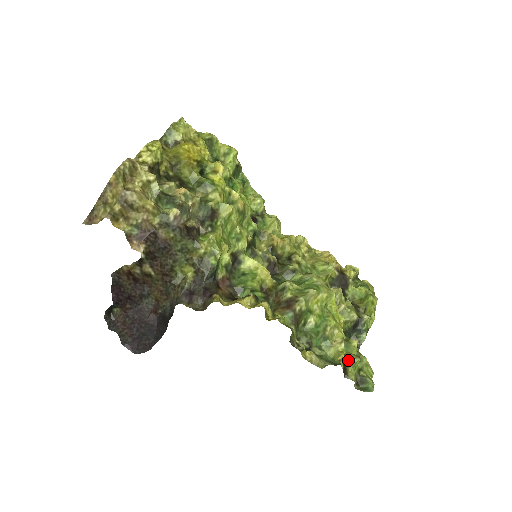
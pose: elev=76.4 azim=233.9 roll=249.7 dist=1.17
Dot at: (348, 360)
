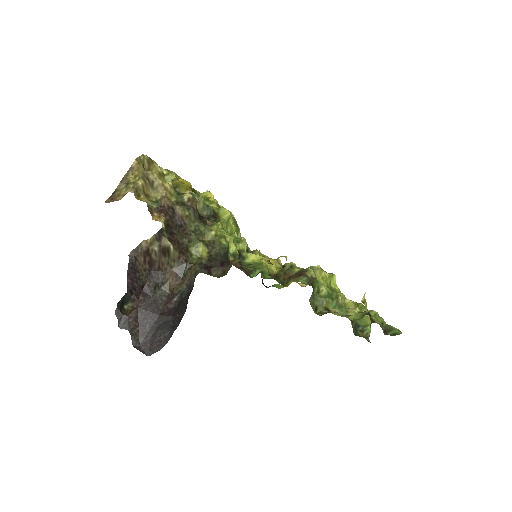
Dot at: occluded
